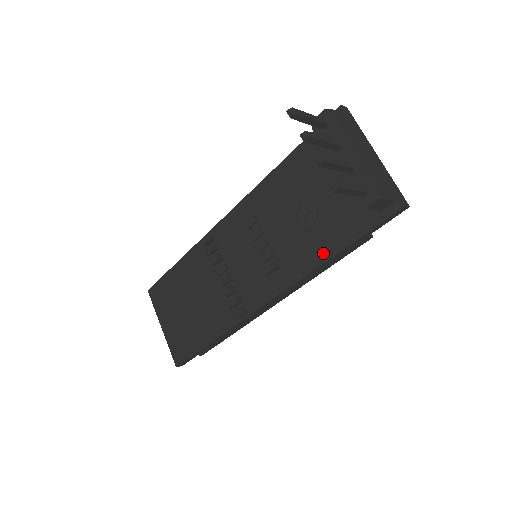
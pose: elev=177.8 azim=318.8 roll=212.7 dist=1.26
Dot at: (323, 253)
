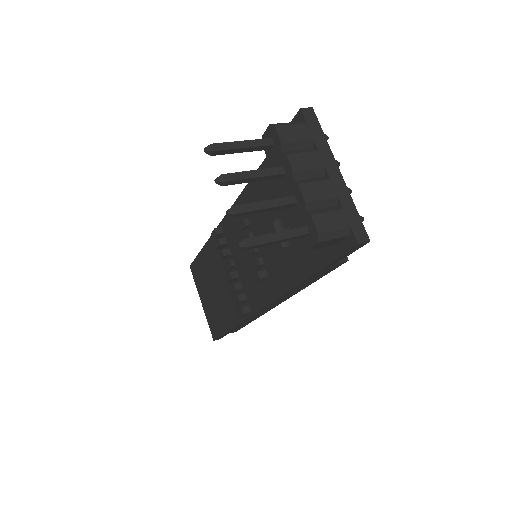
Dot at: (297, 274)
